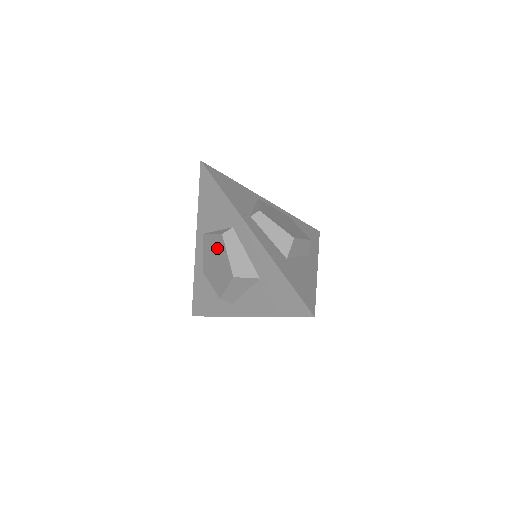
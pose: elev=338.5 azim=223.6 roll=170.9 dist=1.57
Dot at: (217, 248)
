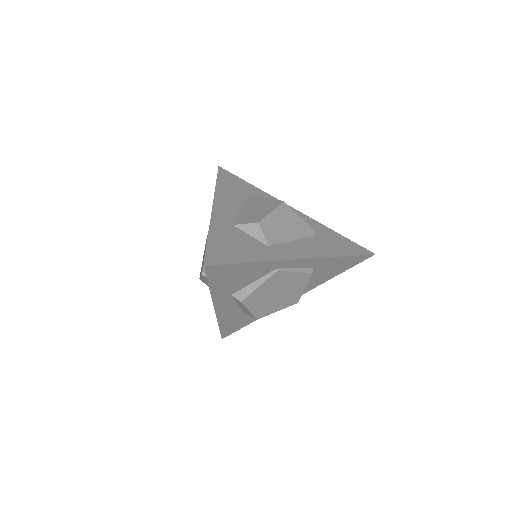
Dot at: occluded
